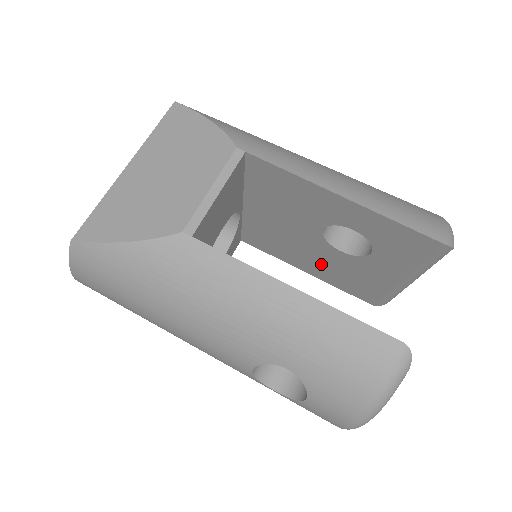
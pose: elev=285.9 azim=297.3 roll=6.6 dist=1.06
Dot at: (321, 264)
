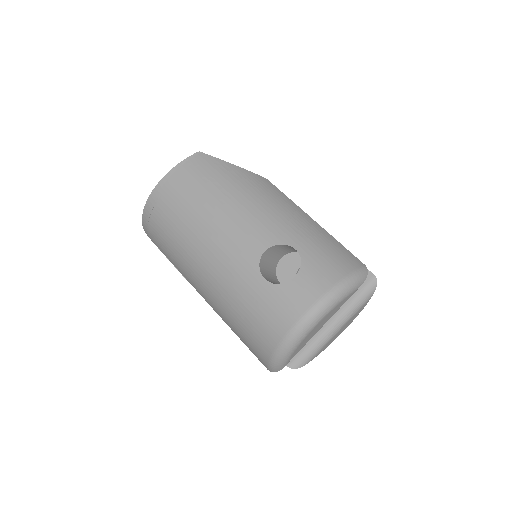
Dot at: occluded
